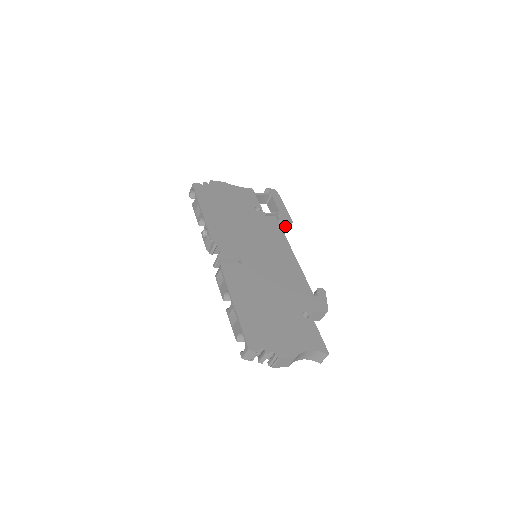
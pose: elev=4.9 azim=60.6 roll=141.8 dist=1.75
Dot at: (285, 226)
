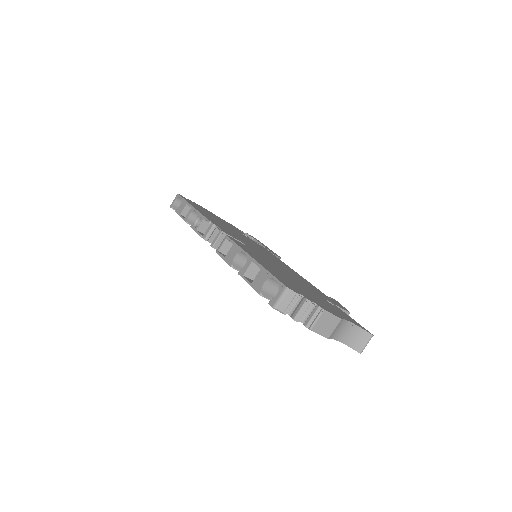
Dot at: occluded
